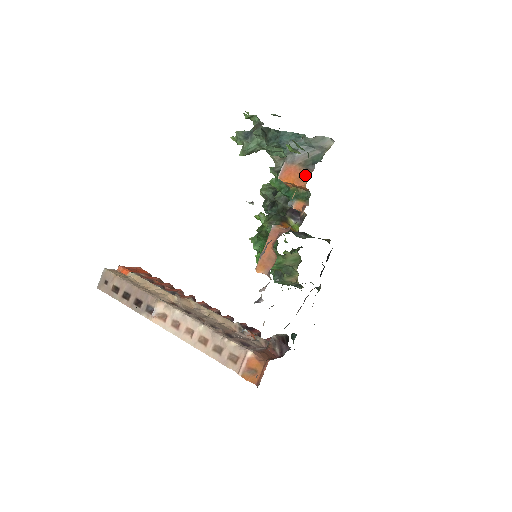
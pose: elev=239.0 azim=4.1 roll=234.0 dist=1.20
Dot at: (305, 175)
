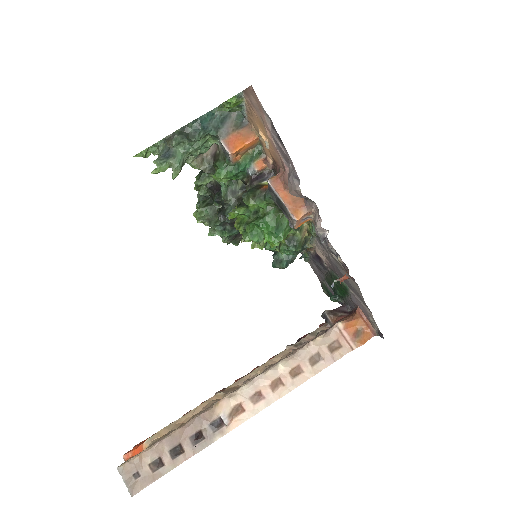
Dot at: (247, 131)
